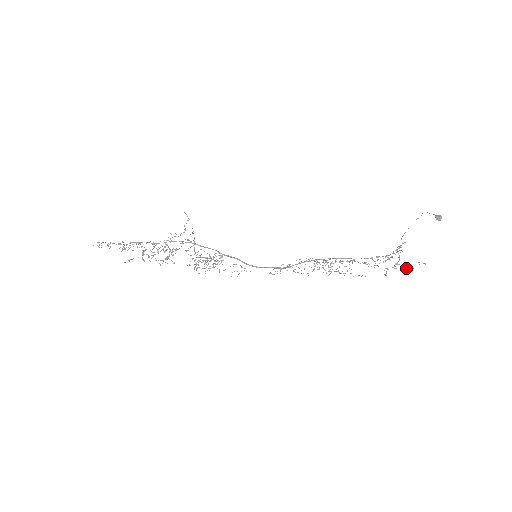
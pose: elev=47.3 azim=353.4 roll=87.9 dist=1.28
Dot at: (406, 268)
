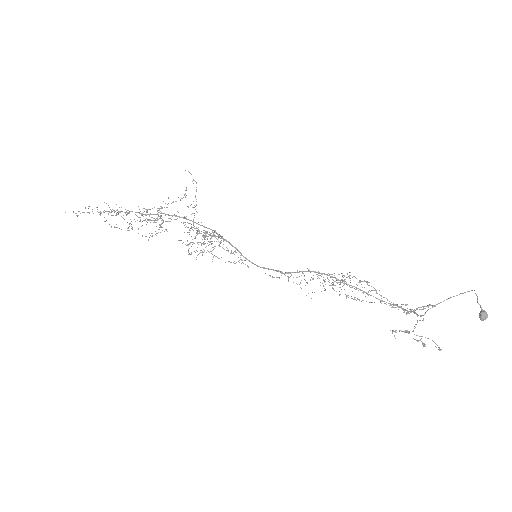
Dot at: (418, 340)
